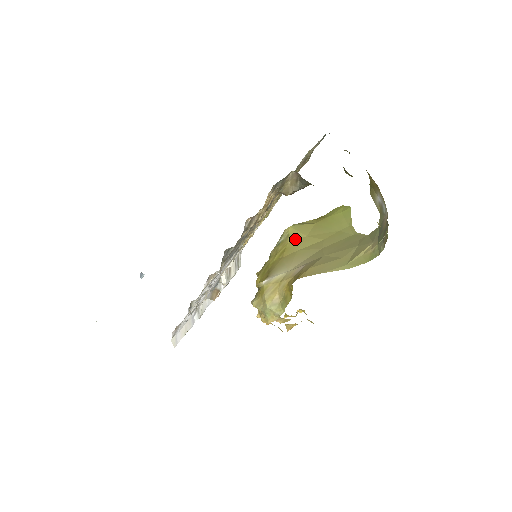
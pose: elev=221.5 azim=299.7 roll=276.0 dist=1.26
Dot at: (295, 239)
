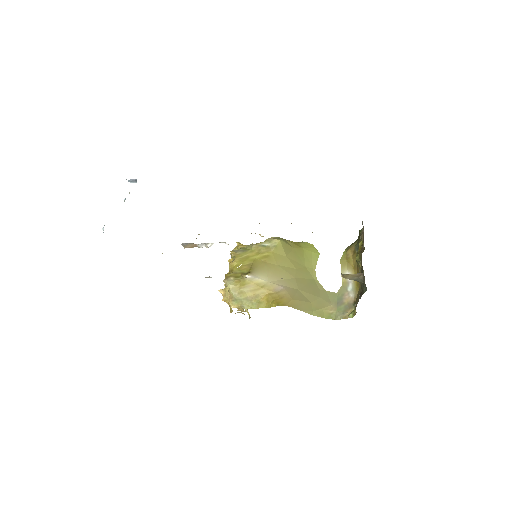
Dot at: (278, 253)
